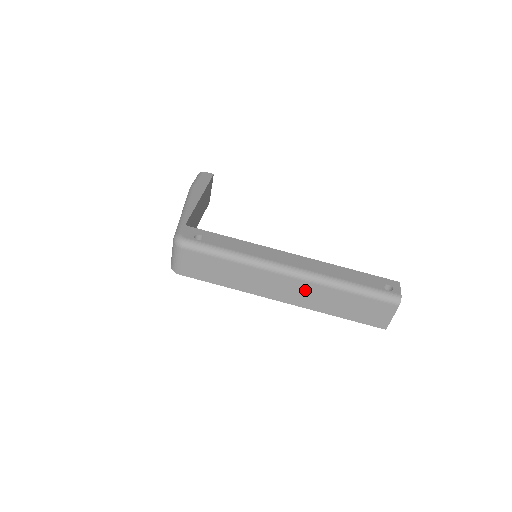
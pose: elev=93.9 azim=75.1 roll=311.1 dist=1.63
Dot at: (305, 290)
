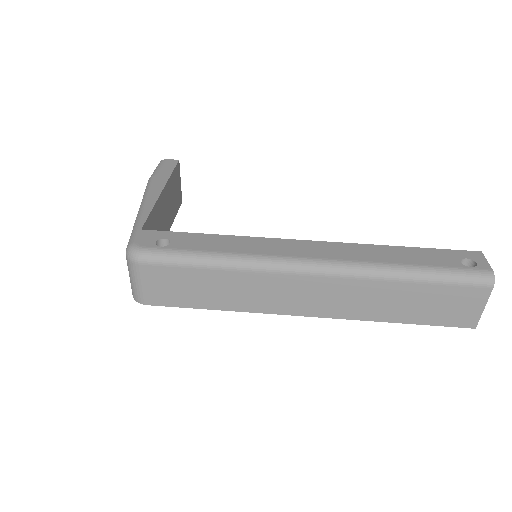
Dot at: (340, 291)
